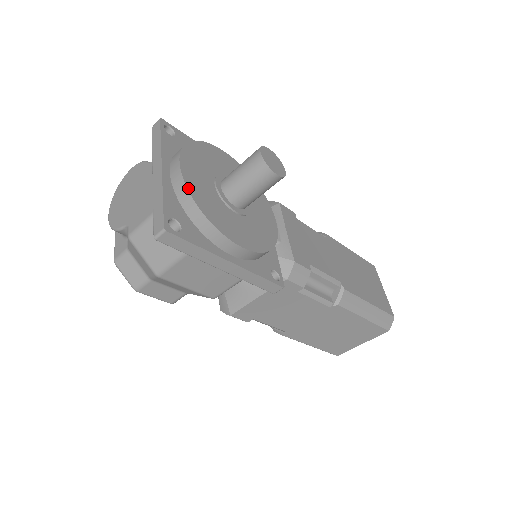
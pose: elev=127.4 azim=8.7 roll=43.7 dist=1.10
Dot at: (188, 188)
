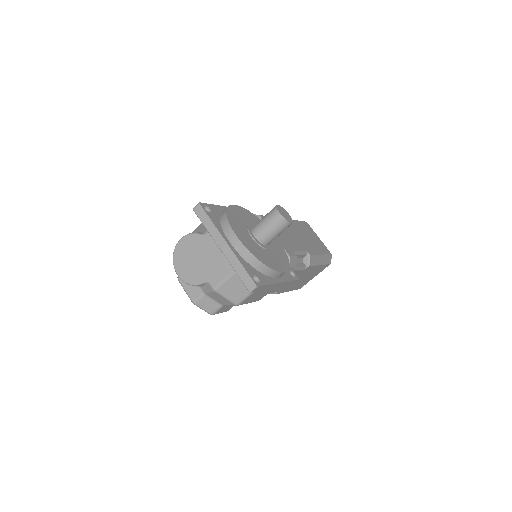
Dot at: (251, 252)
